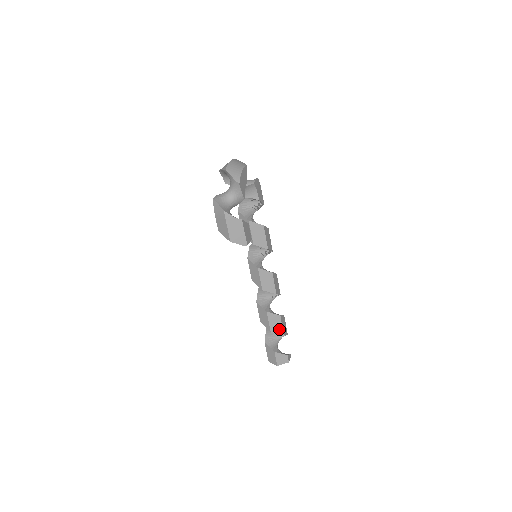
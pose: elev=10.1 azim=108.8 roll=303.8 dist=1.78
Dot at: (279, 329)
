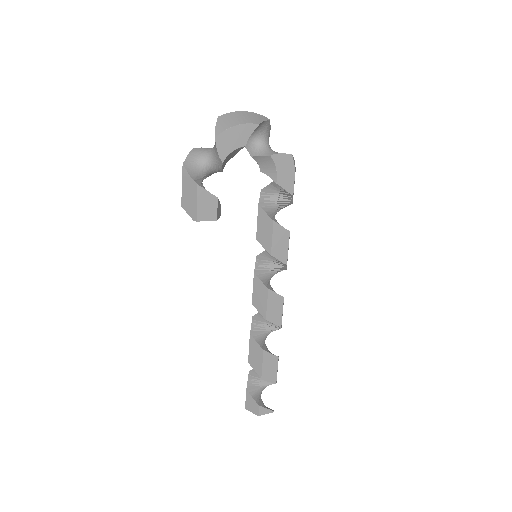
Dot at: (258, 366)
